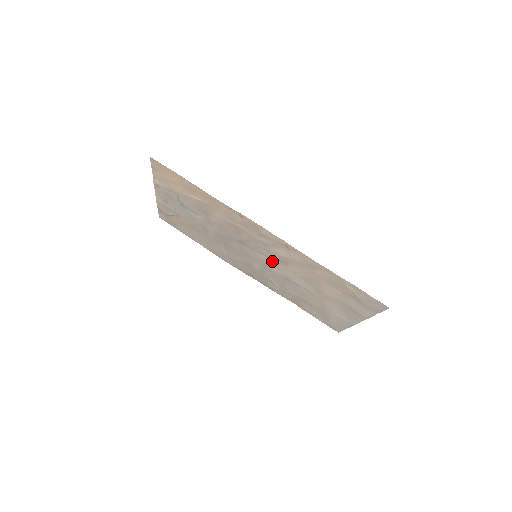
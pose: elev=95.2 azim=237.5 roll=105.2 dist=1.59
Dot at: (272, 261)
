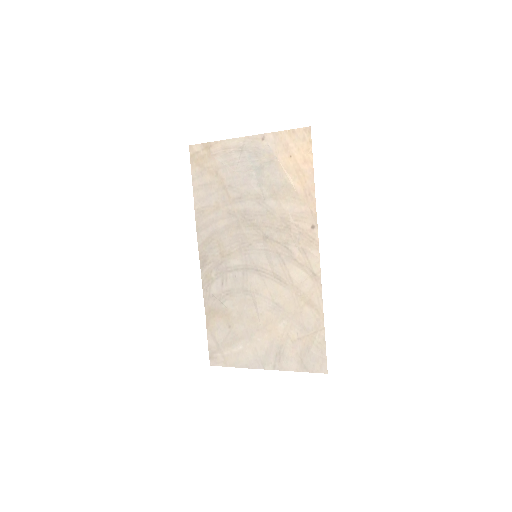
Dot at: (267, 271)
